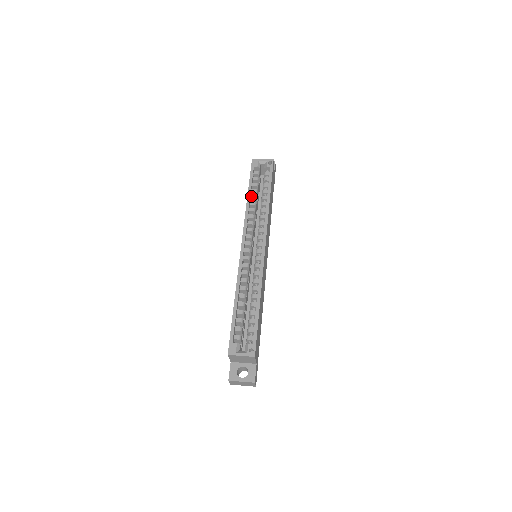
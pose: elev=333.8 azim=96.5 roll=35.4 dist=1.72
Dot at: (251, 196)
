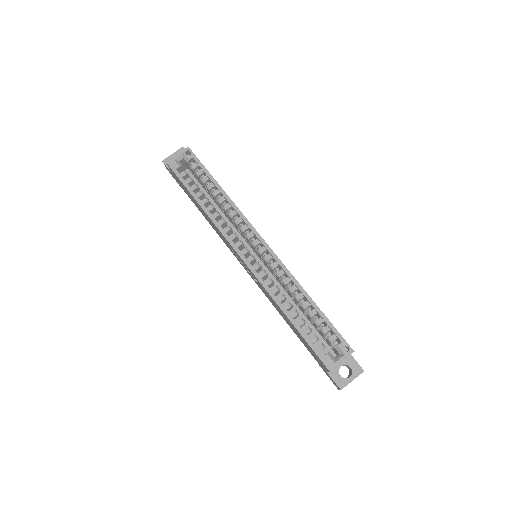
Dot at: (202, 202)
